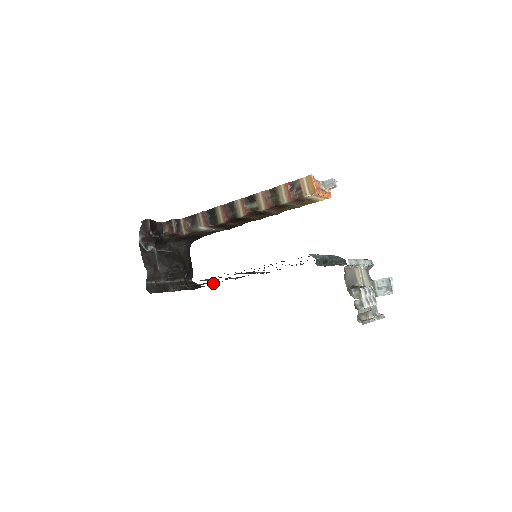
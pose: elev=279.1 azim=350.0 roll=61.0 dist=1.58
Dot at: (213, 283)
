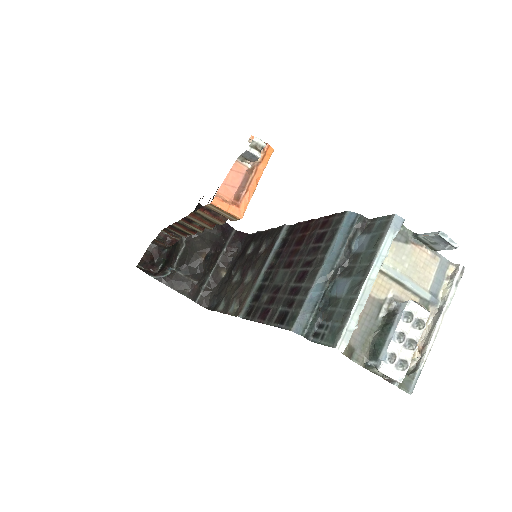
Dot at: (250, 250)
